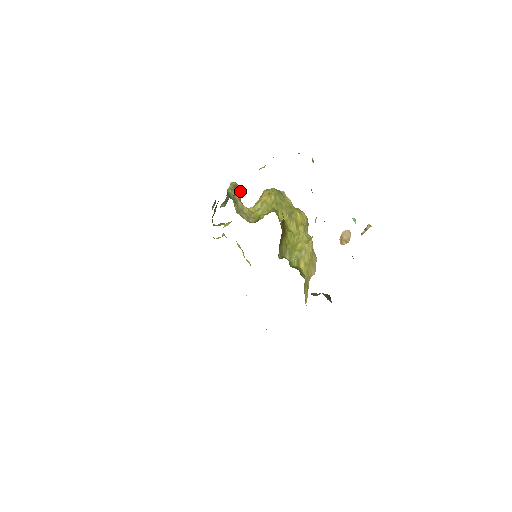
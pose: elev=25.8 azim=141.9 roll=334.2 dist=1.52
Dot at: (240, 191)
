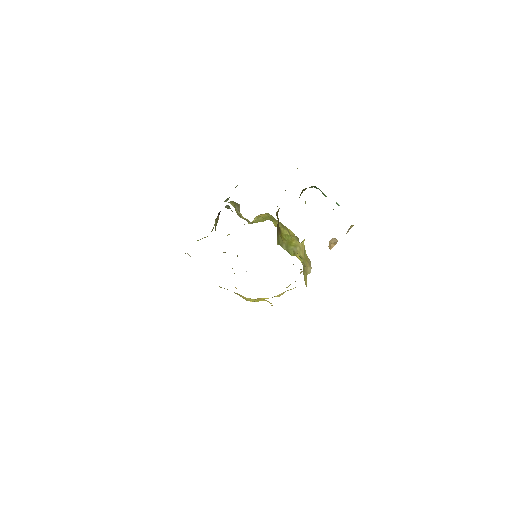
Dot at: (238, 206)
